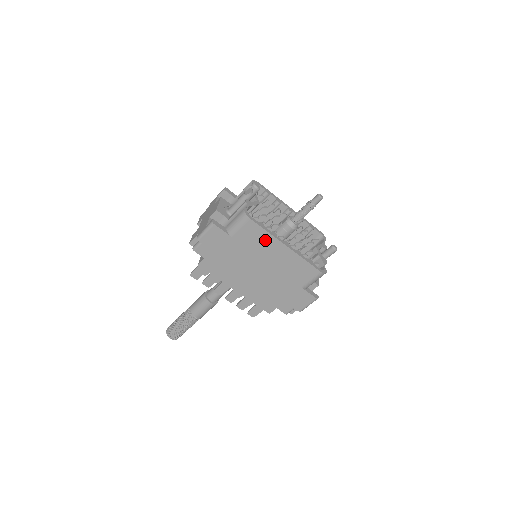
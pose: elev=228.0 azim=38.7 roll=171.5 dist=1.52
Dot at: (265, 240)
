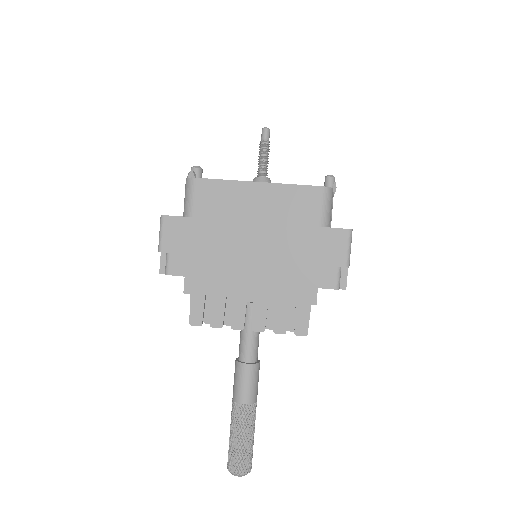
Dot at: (230, 193)
